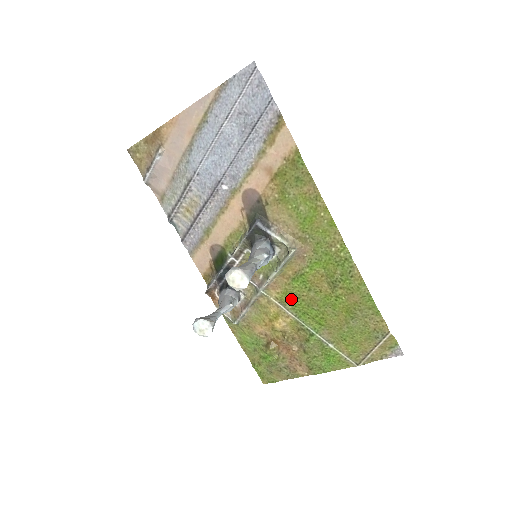
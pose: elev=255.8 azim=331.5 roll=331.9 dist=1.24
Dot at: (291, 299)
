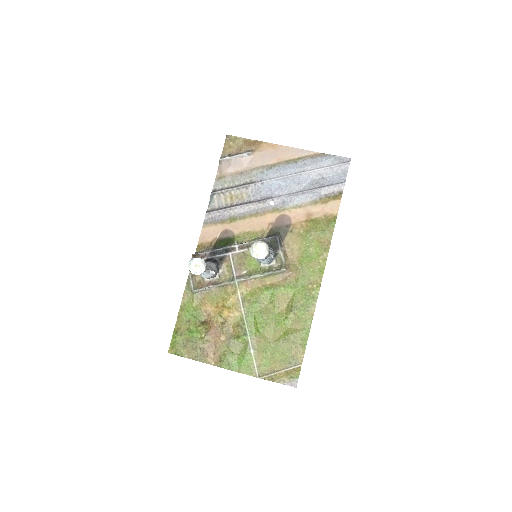
Dot at: (253, 300)
